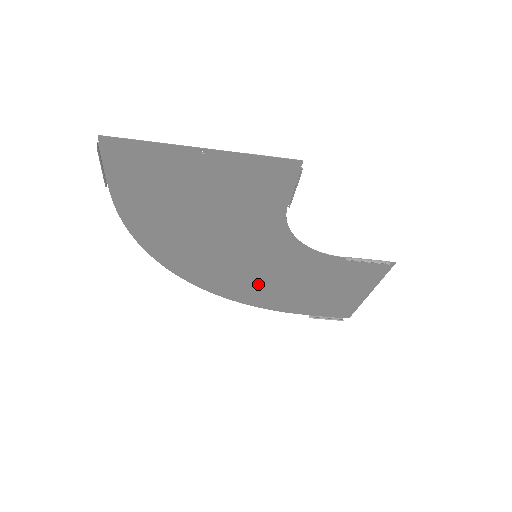
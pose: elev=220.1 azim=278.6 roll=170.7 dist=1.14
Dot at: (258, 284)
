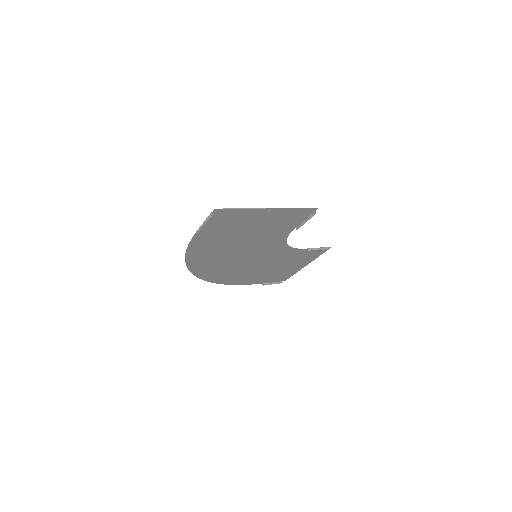
Dot at: (244, 271)
